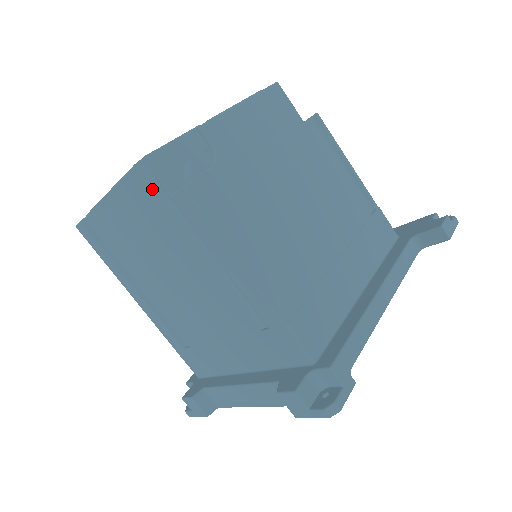
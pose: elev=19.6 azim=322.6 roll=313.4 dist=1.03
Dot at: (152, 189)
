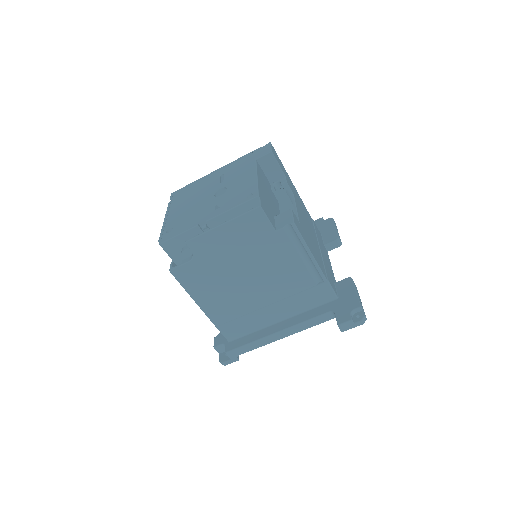
Dot at: occluded
